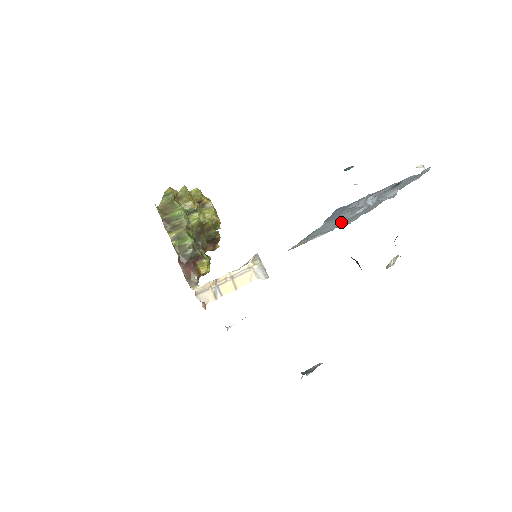
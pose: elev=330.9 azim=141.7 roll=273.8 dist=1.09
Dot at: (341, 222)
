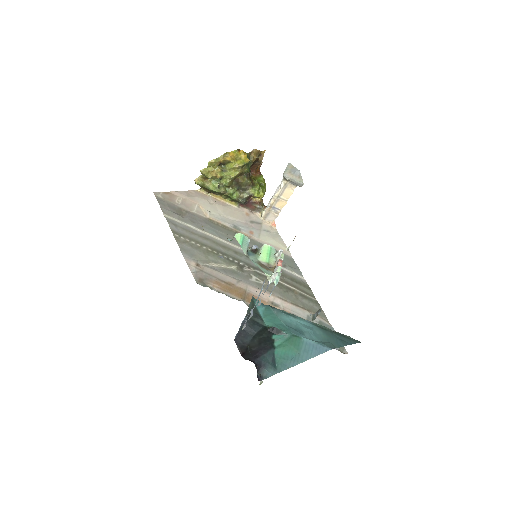
Dot at: occluded
